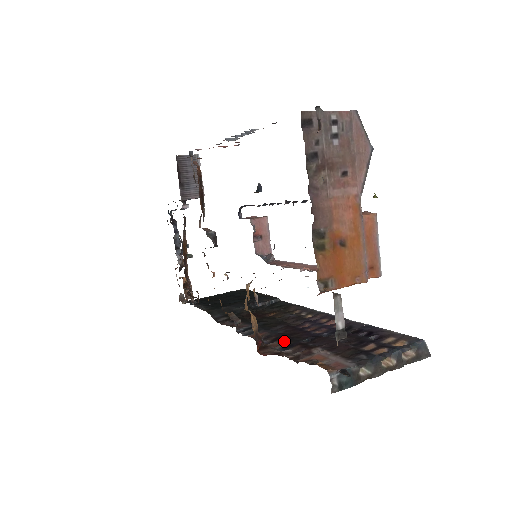
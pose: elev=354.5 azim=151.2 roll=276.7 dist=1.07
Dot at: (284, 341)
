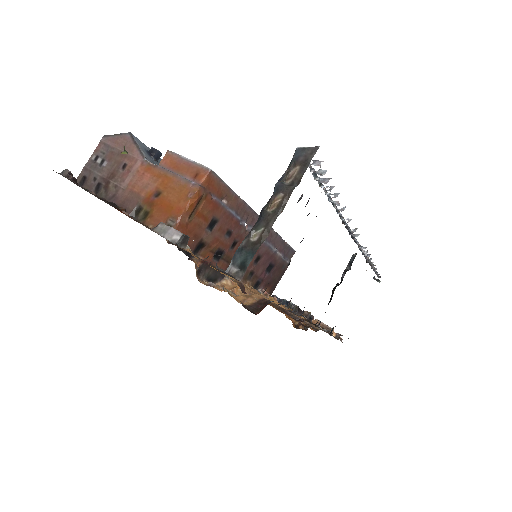
Dot at: occluded
